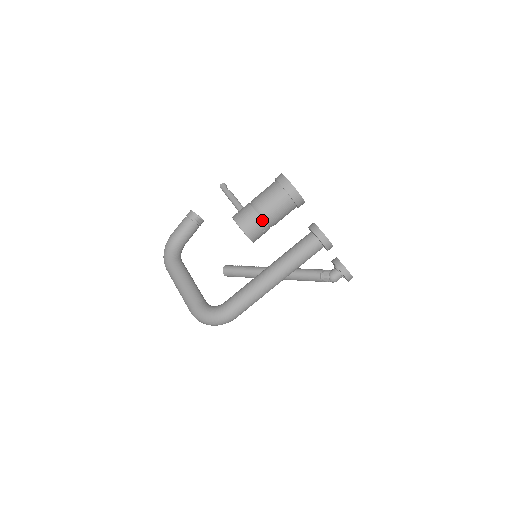
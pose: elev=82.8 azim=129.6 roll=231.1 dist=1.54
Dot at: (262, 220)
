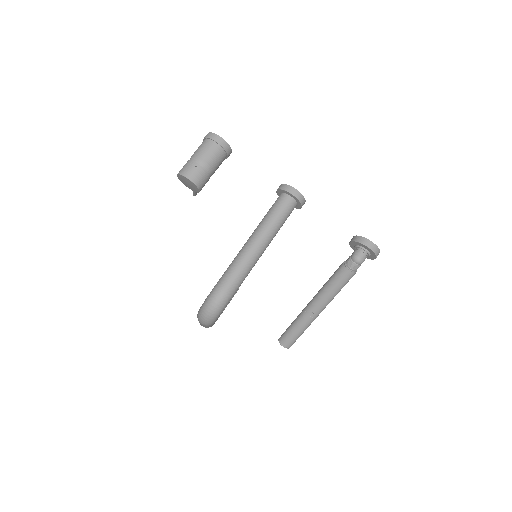
Dot at: (192, 161)
